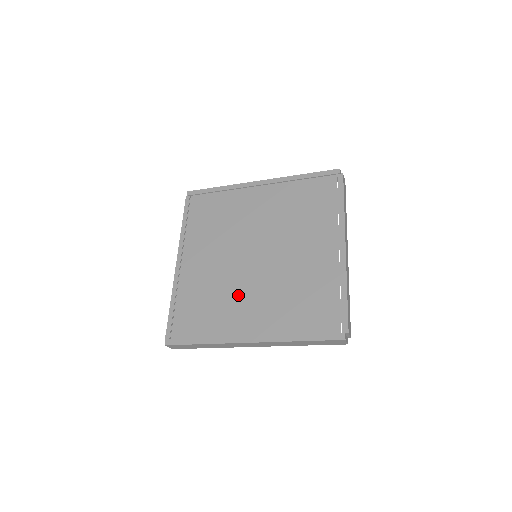
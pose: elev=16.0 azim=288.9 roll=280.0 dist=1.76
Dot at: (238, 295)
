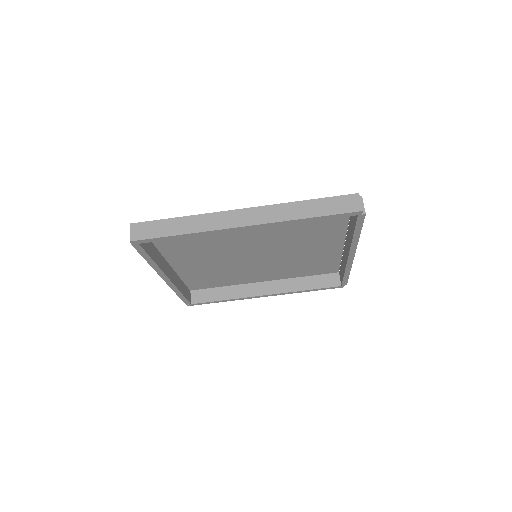
Dot at: (233, 237)
